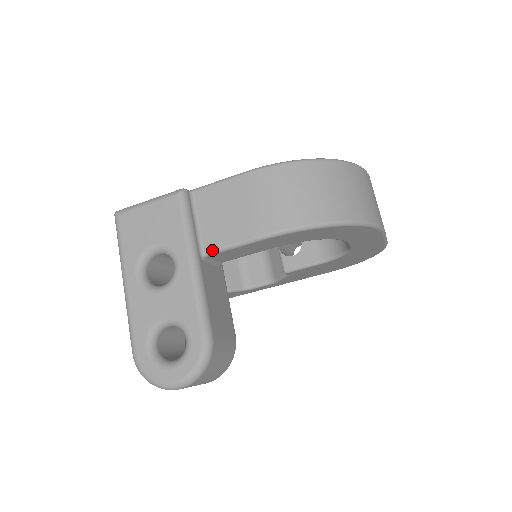
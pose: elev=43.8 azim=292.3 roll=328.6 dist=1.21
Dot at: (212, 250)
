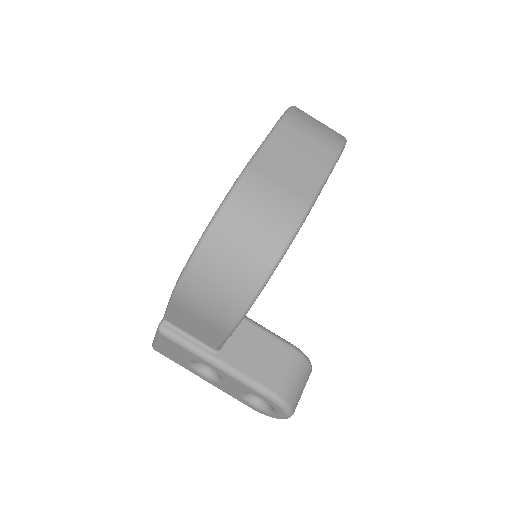
Dot at: (217, 348)
